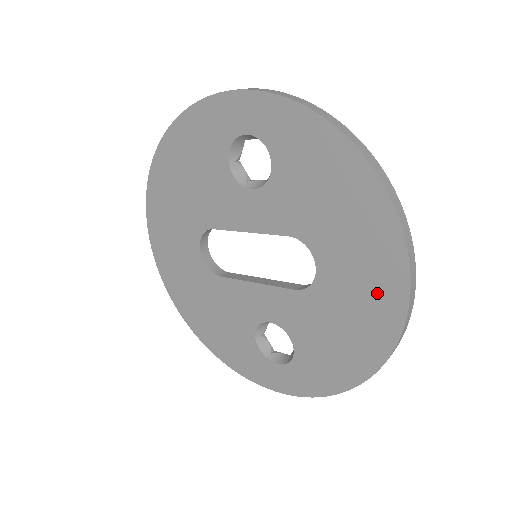
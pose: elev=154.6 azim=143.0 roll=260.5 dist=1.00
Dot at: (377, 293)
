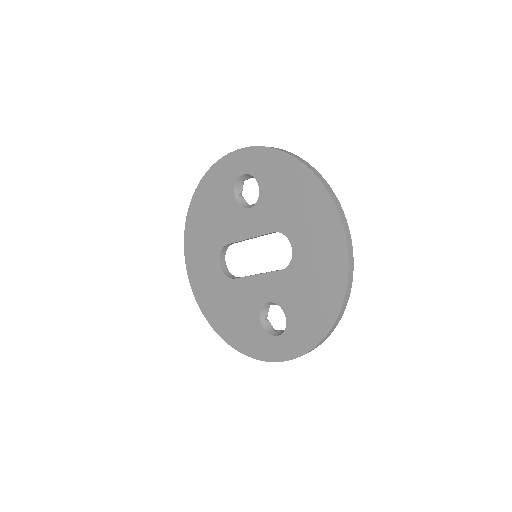
Dot at: (329, 252)
